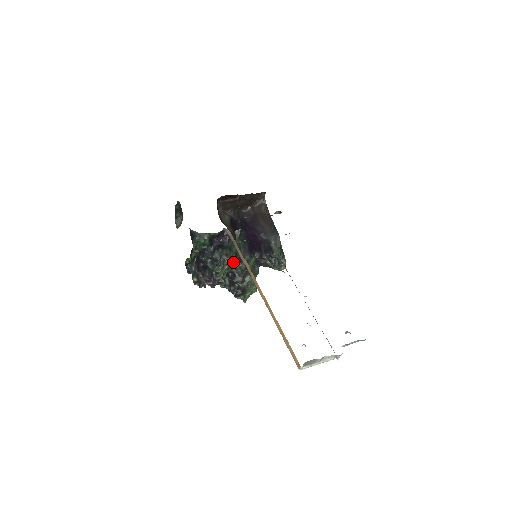
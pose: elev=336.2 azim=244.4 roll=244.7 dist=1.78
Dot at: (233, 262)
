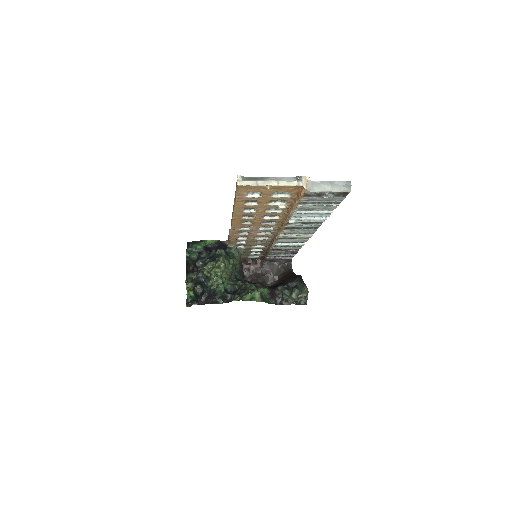
Dot at: (236, 280)
